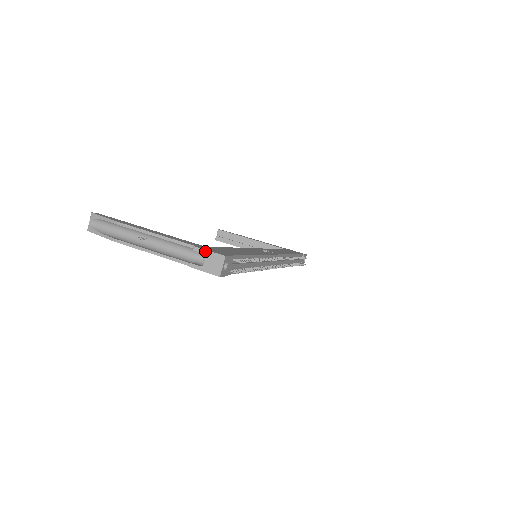
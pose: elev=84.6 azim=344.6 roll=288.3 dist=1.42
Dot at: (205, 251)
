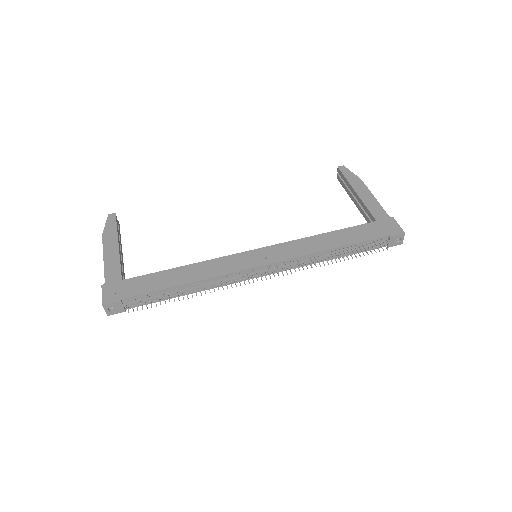
Dot at: (102, 293)
